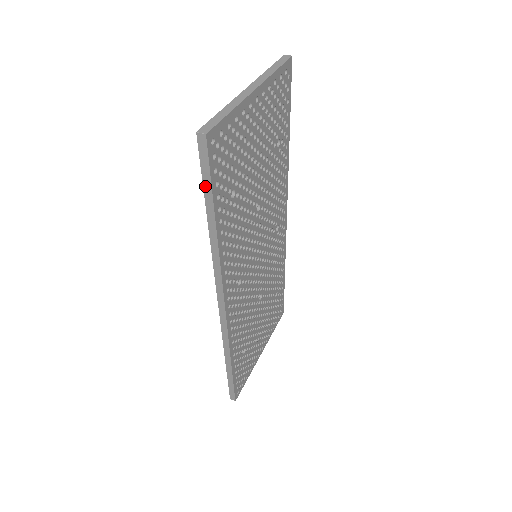
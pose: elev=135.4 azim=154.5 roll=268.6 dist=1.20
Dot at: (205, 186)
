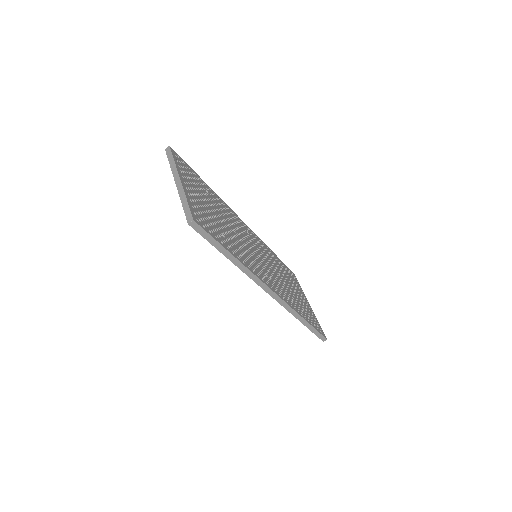
Dot at: (213, 244)
